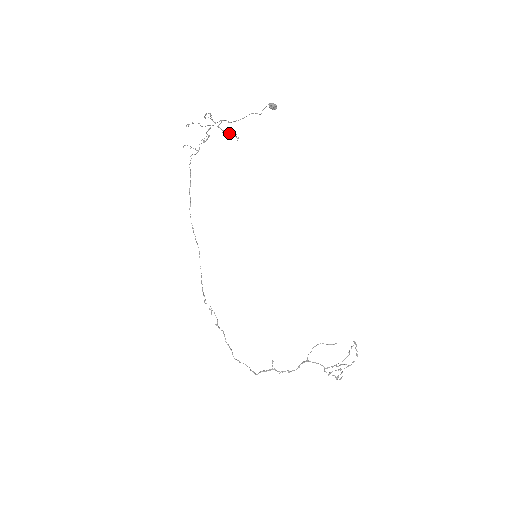
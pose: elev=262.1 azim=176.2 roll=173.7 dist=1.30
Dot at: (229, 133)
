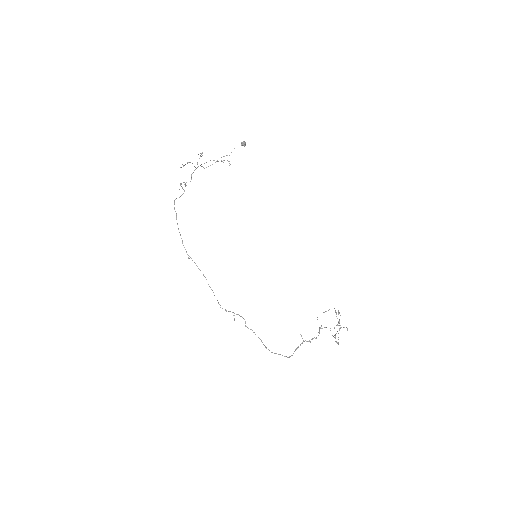
Dot at: (222, 161)
